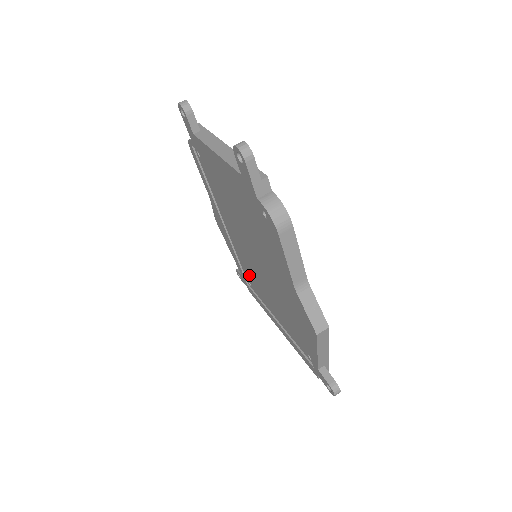
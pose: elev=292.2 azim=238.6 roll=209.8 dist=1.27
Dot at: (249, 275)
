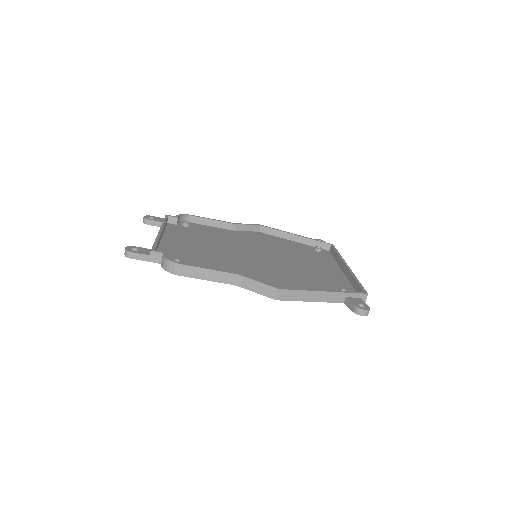
Dot at: (301, 252)
